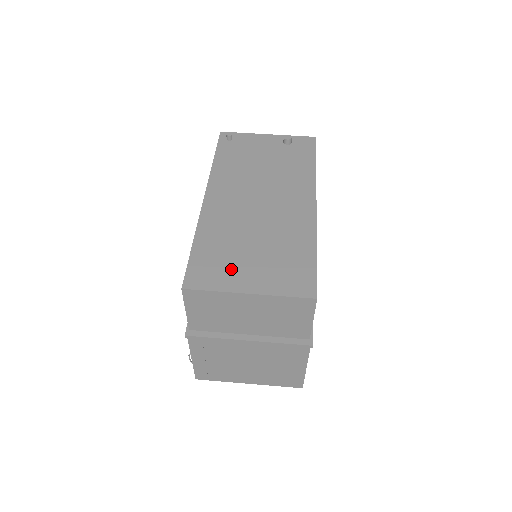
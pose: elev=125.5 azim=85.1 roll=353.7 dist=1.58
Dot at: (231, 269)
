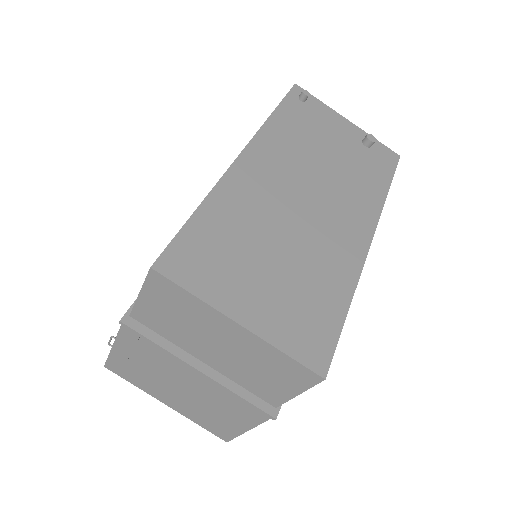
Dot at: (231, 274)
